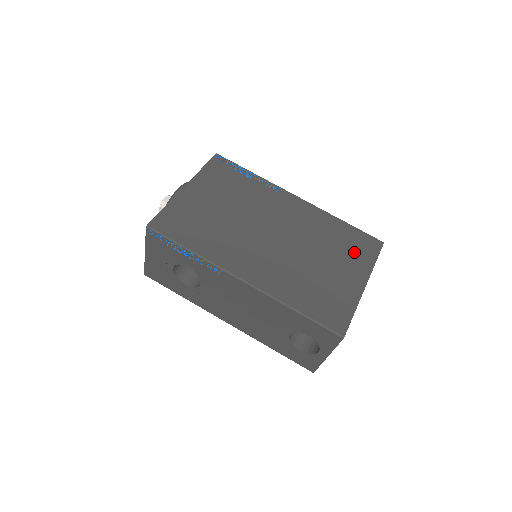
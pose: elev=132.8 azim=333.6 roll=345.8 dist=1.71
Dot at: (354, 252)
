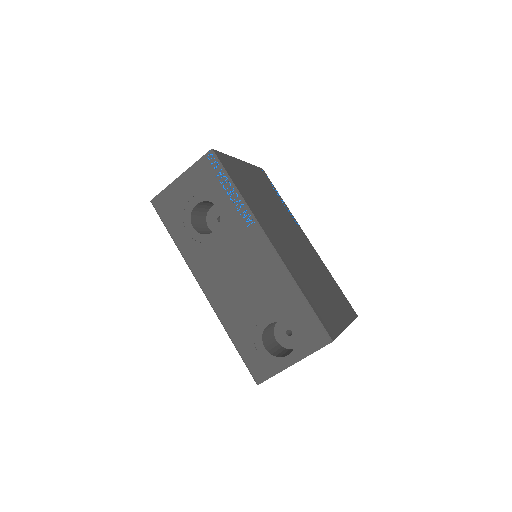
Dot at: (341, 302)
